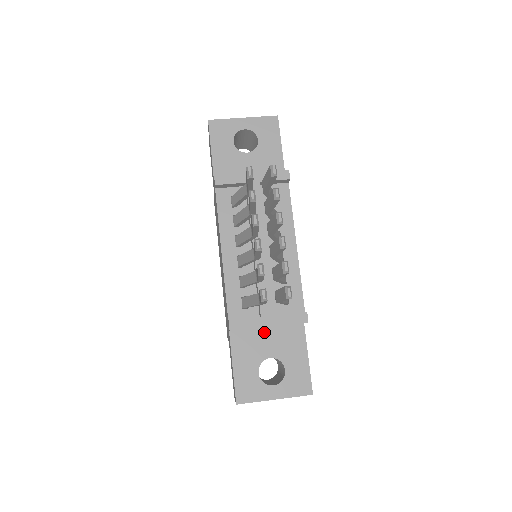
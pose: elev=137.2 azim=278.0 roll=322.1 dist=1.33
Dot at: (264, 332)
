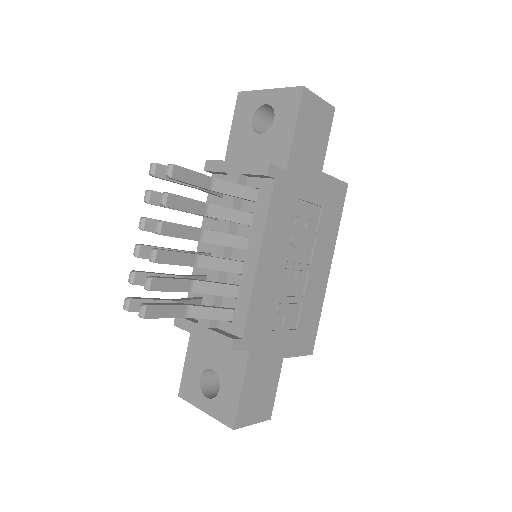
Dot at: occluded
